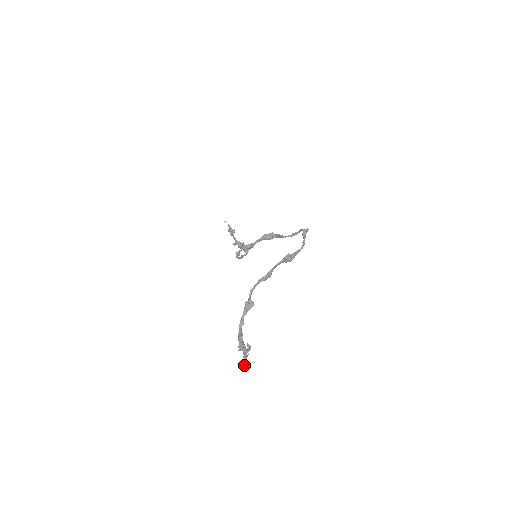
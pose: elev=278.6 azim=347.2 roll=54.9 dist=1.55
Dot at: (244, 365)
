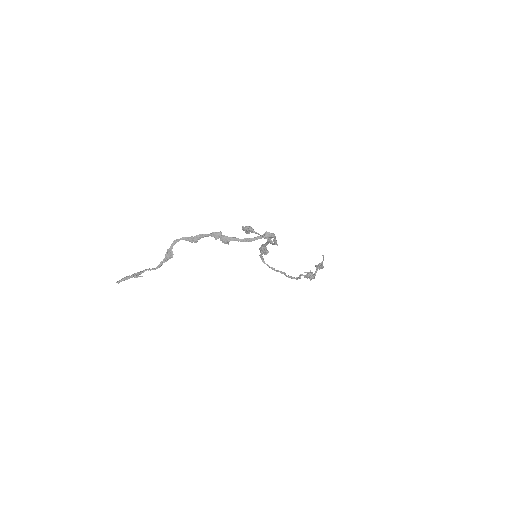
Dot at: (119, 280)
